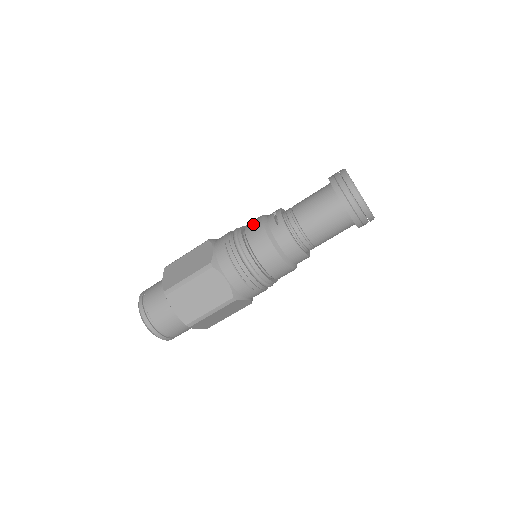
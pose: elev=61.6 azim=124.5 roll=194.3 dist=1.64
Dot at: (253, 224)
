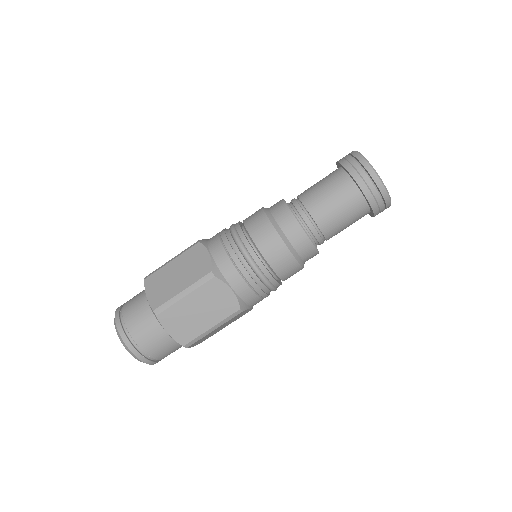
Dot at: occluded
